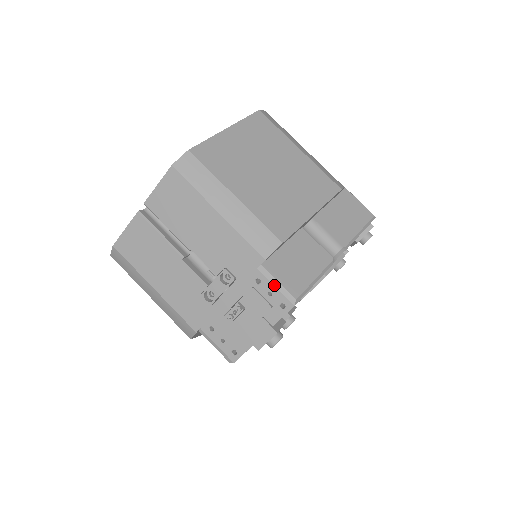
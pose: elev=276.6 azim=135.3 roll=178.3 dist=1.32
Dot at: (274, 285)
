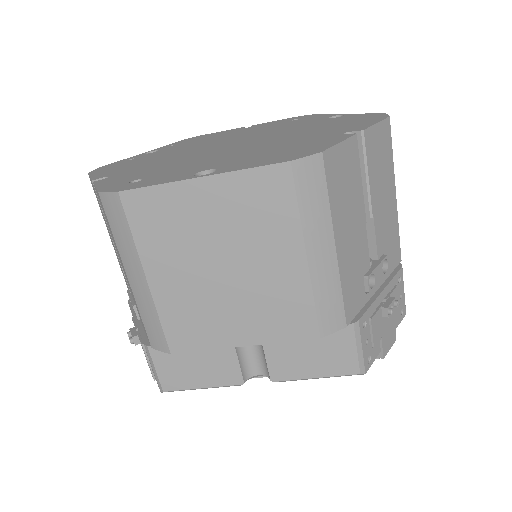
Dot at: (152, 367)
